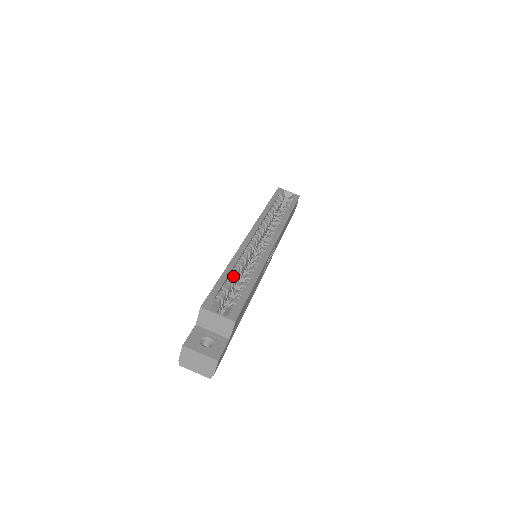
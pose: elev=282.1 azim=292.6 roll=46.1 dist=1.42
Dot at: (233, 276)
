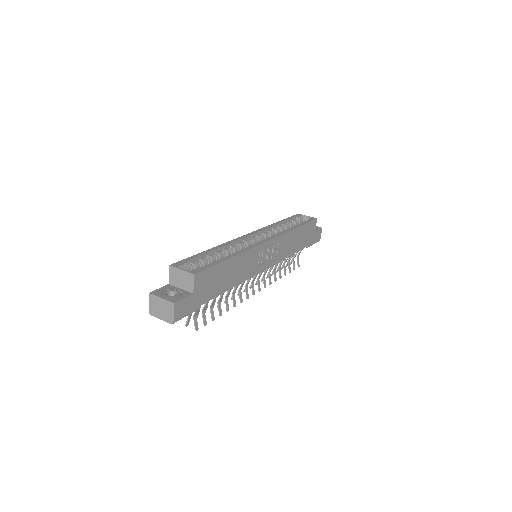
Dot at: (215, 255)
